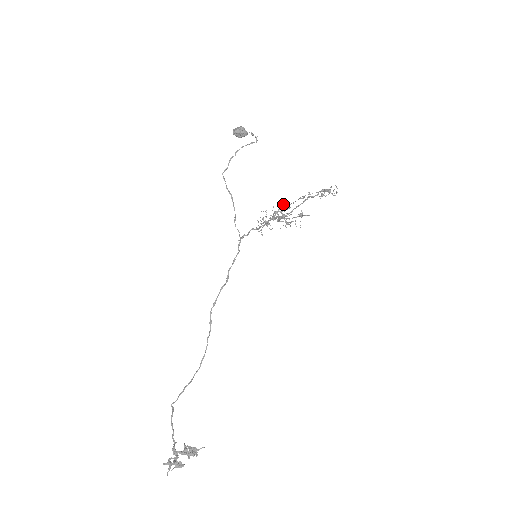
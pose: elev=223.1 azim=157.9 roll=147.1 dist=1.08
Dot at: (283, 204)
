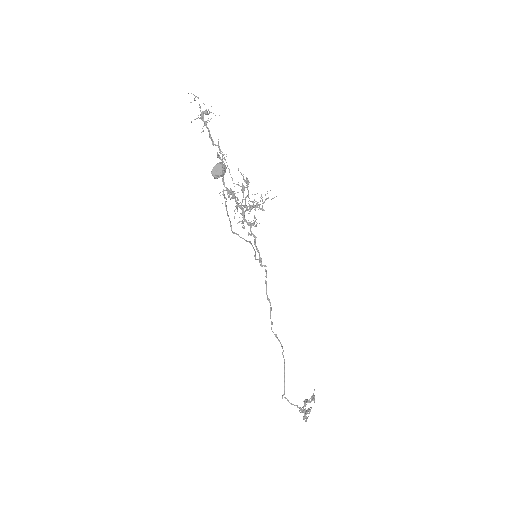
Dot at: (265, 200)
